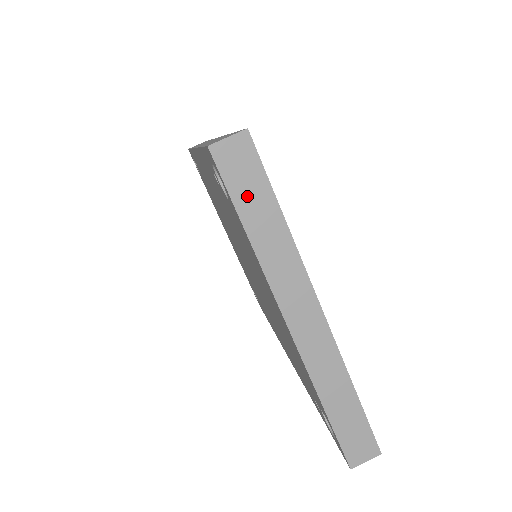
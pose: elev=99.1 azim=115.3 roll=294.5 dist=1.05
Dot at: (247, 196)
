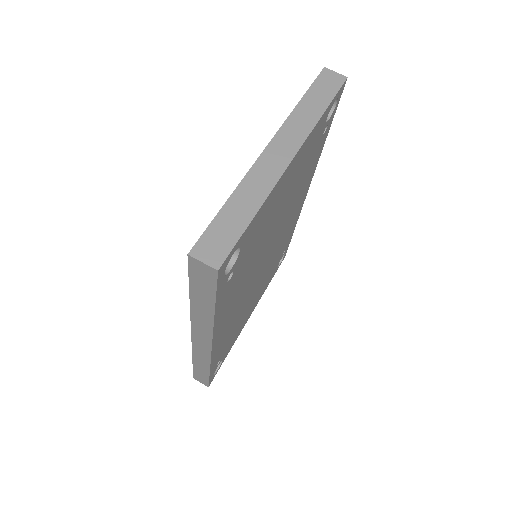
Dot at: (319, 91)
